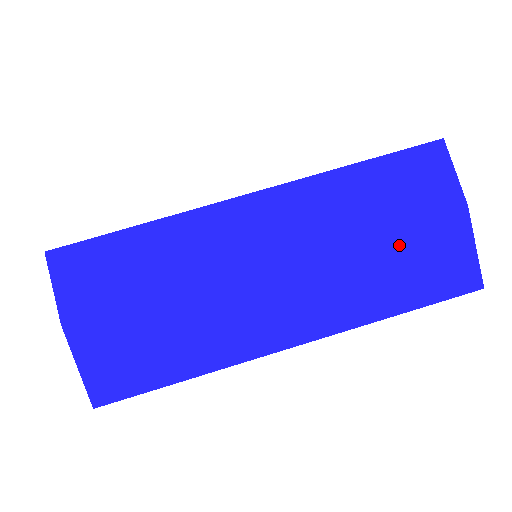
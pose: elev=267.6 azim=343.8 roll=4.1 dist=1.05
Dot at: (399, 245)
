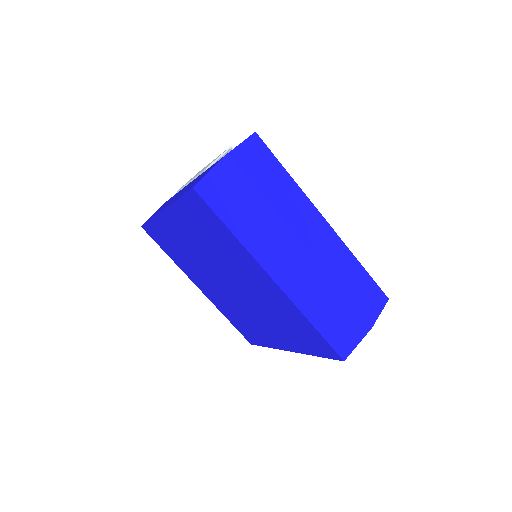
Dot at: (342, 305)
